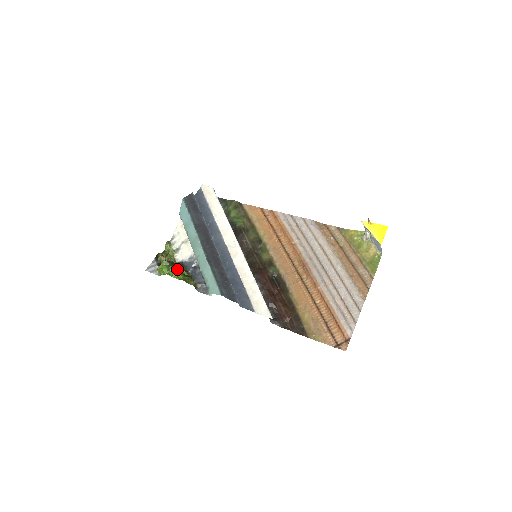
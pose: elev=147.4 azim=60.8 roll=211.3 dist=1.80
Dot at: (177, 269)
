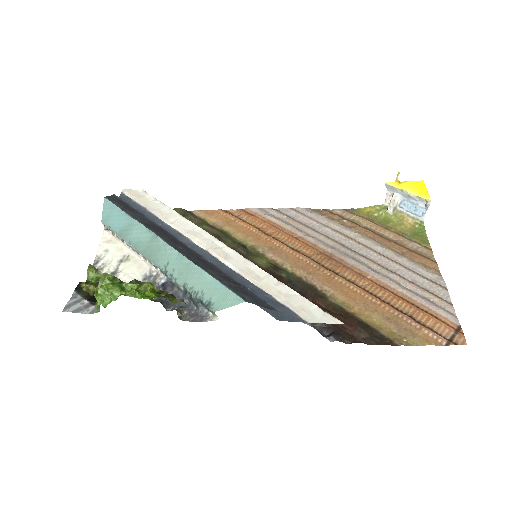
Dot at: (140, 284)
